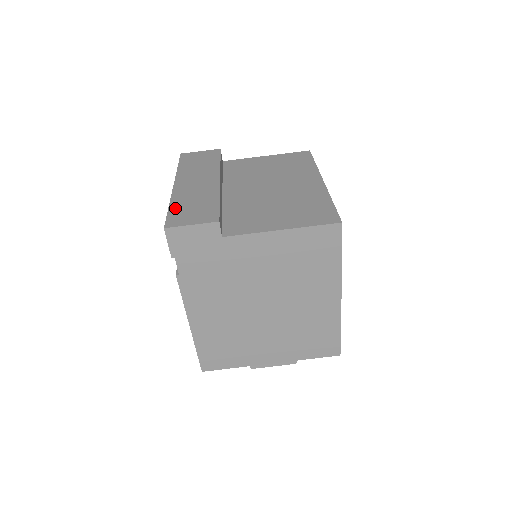
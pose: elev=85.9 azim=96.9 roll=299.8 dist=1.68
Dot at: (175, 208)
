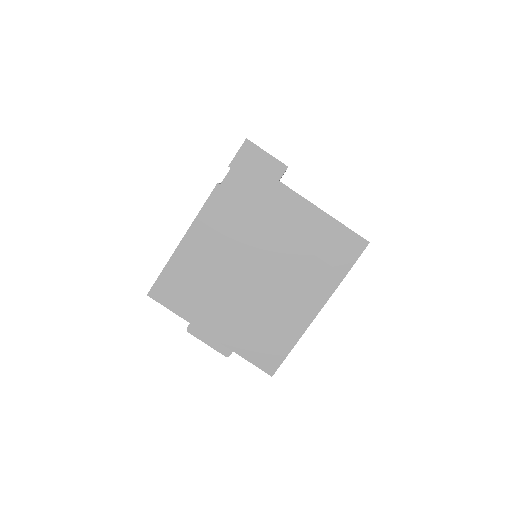
Dot at: occluded
